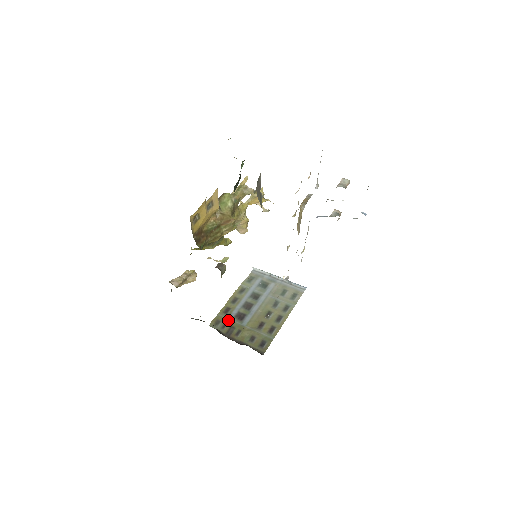
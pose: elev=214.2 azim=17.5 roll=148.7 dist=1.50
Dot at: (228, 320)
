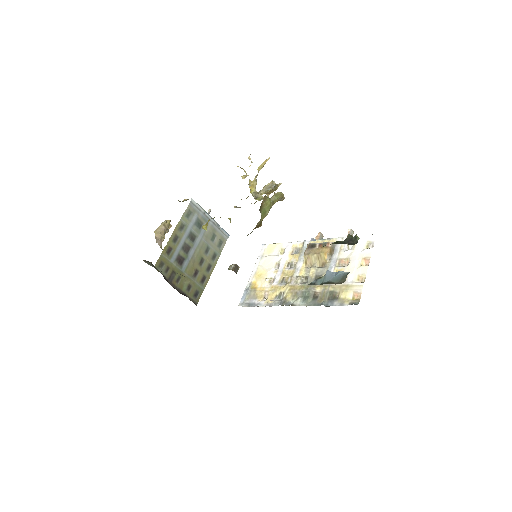
Dot at: (170, 263)
